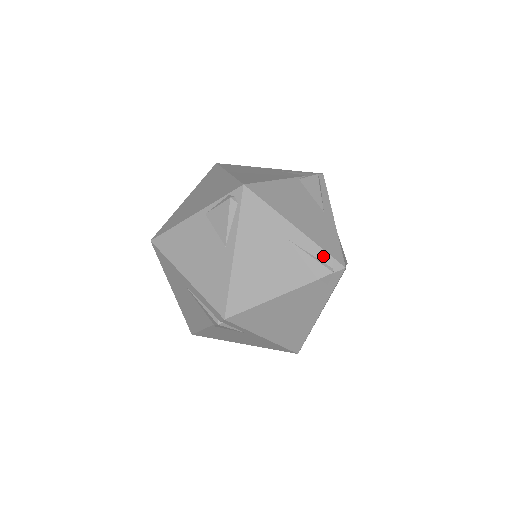
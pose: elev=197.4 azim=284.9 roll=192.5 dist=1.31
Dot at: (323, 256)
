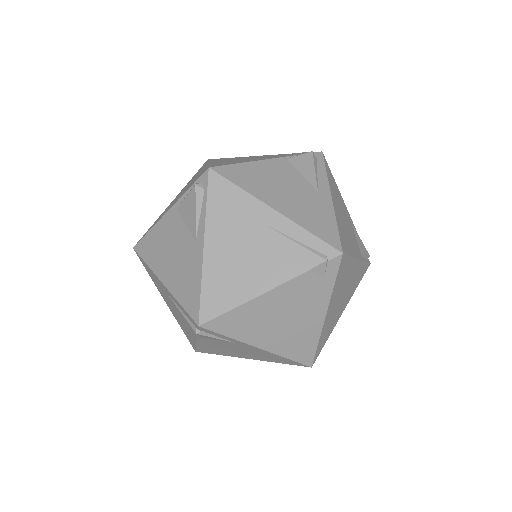
Dot at: (312, 241)
